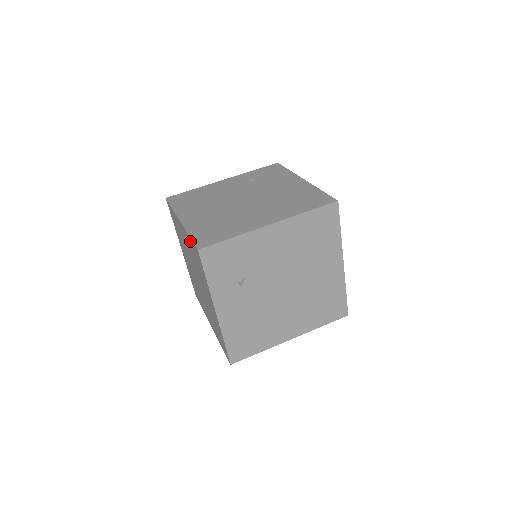
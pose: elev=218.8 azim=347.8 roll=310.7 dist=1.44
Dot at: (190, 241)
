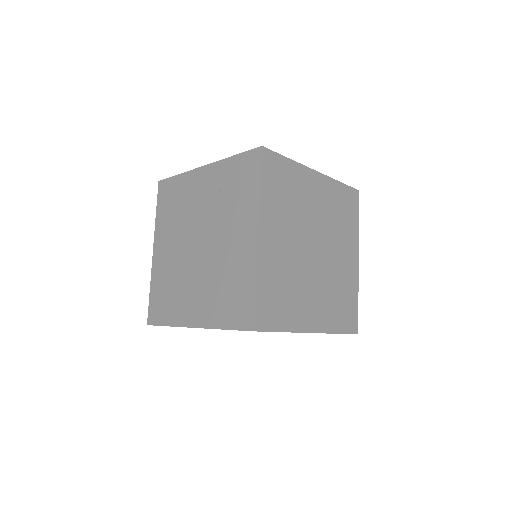
Dot at: occluded
